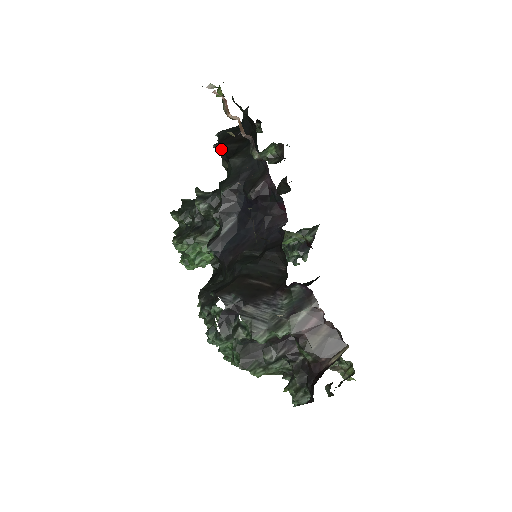
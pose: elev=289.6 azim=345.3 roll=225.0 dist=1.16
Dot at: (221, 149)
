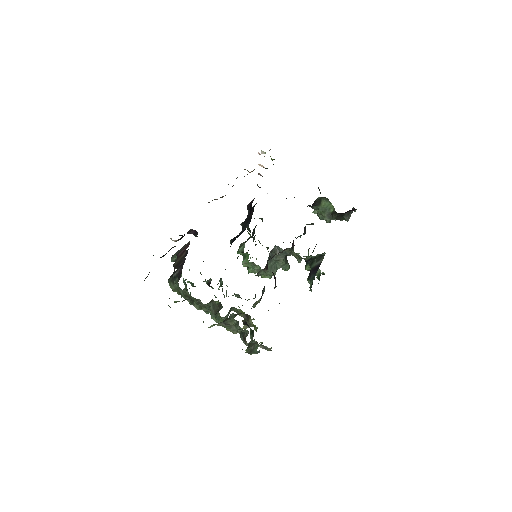
Dot at: (286, 198)
